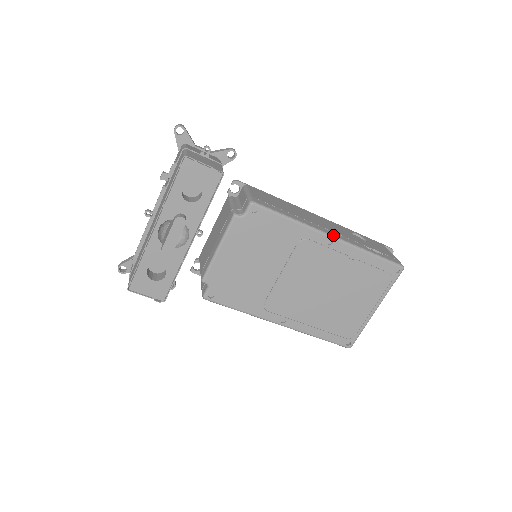
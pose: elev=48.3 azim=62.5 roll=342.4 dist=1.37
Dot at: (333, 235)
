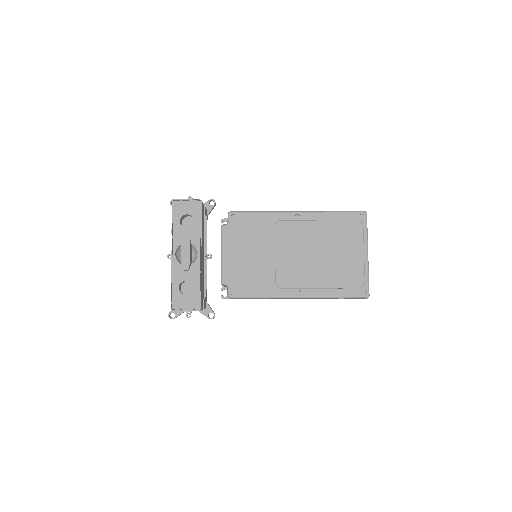
Dot at: (297, 211)
